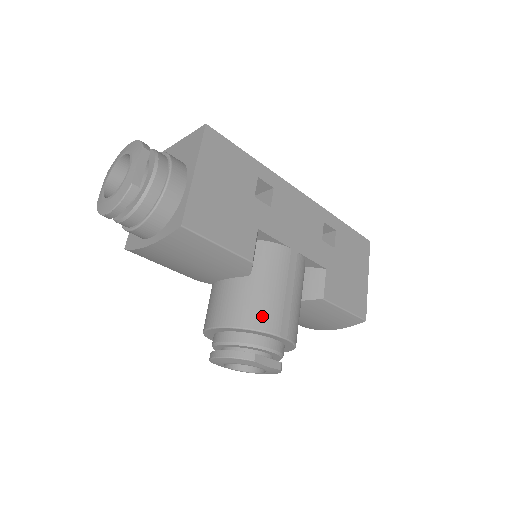
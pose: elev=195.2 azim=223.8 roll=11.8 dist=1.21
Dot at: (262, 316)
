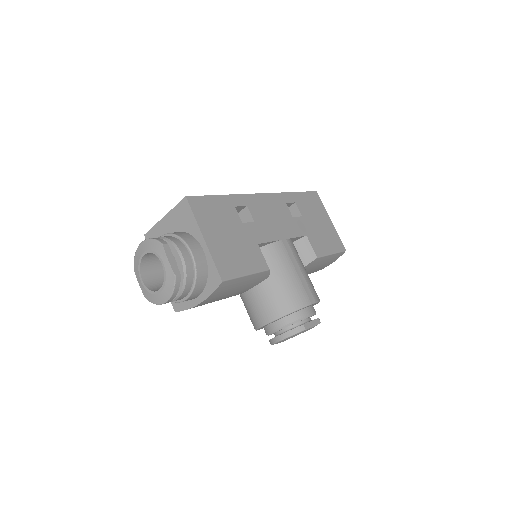
Dot at: (294, 299)
